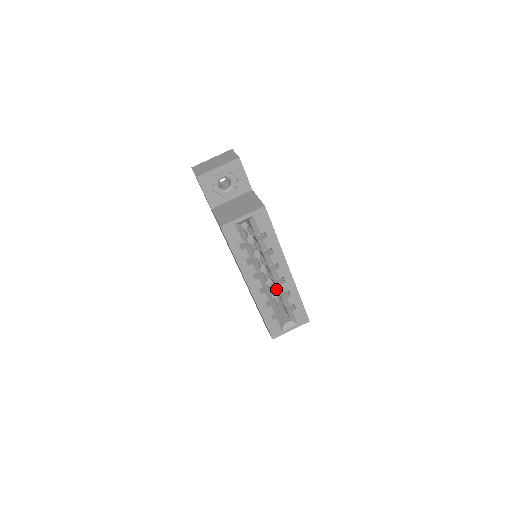
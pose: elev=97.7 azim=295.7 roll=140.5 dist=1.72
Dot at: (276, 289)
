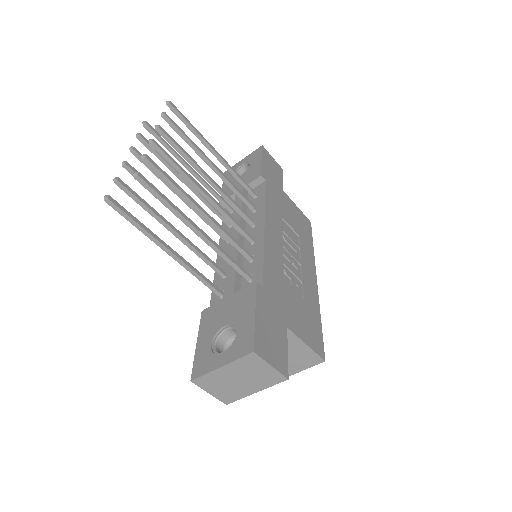
Dot at: occluded
